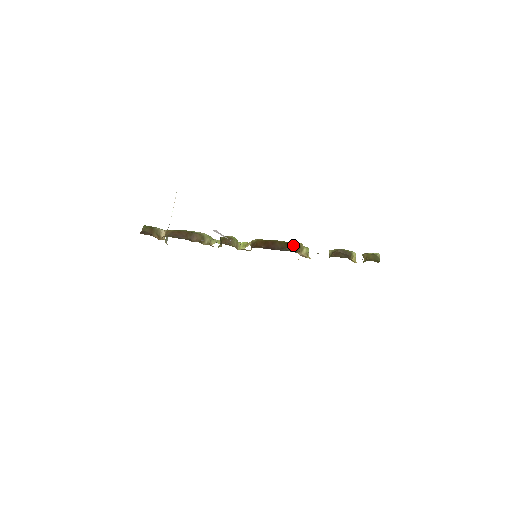
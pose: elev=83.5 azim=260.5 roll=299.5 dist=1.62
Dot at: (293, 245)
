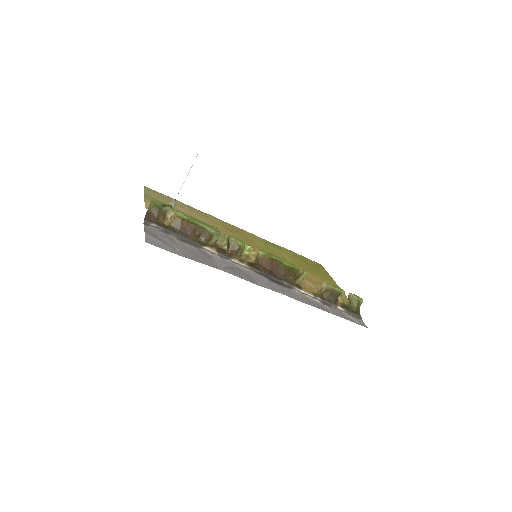
Dot at: (295, 273)
